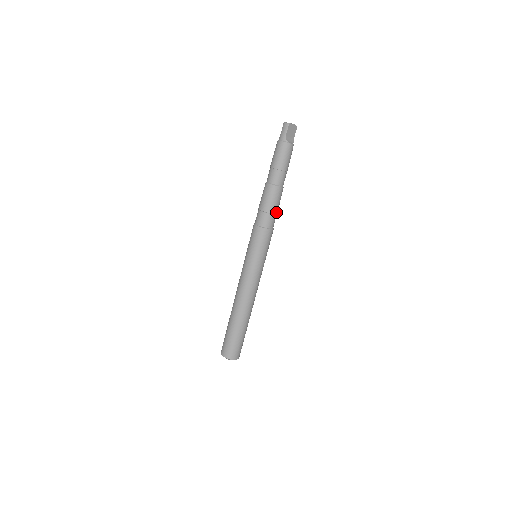
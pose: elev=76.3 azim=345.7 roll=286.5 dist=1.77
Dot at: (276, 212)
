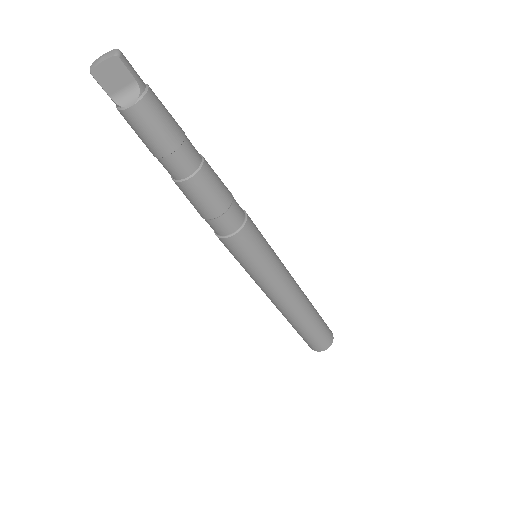
Dot at: (219, 212)
